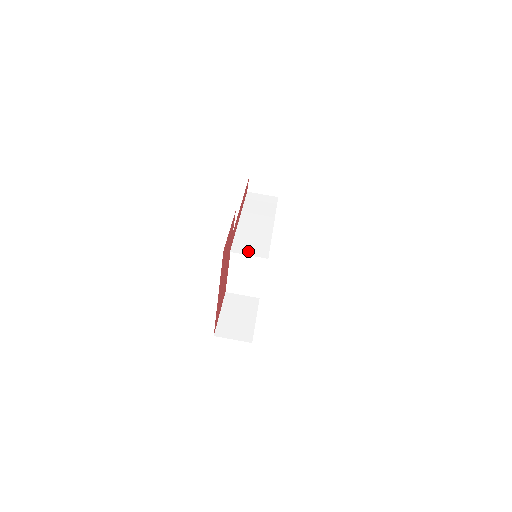
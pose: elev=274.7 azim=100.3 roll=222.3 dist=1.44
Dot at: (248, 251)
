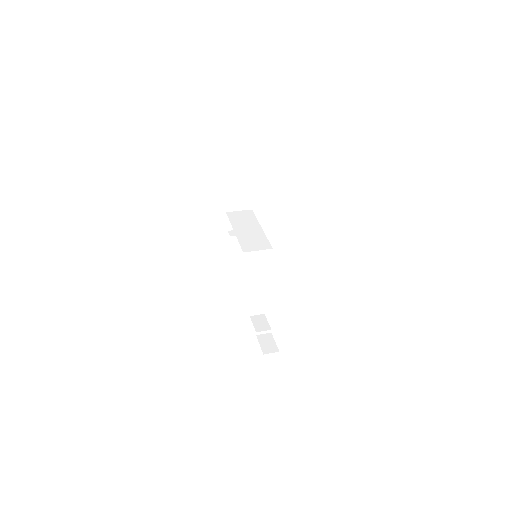
Dot at: (240, 171)
